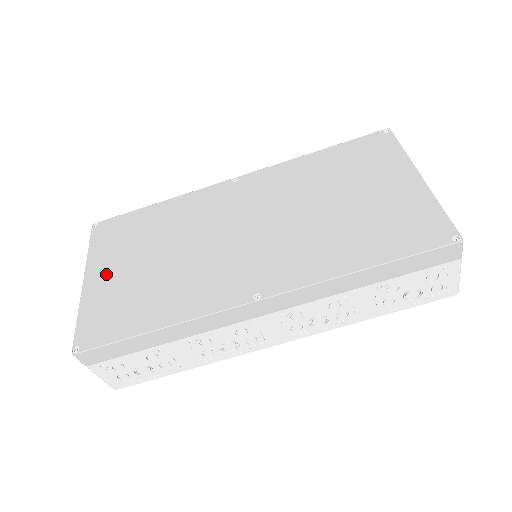
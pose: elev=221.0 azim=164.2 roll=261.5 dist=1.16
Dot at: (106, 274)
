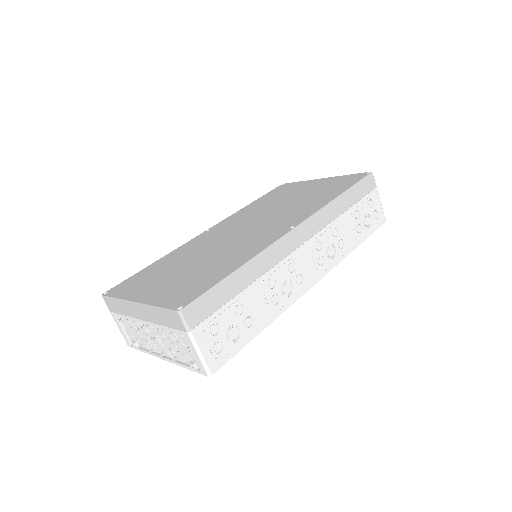
Dot at: (154, 289)
